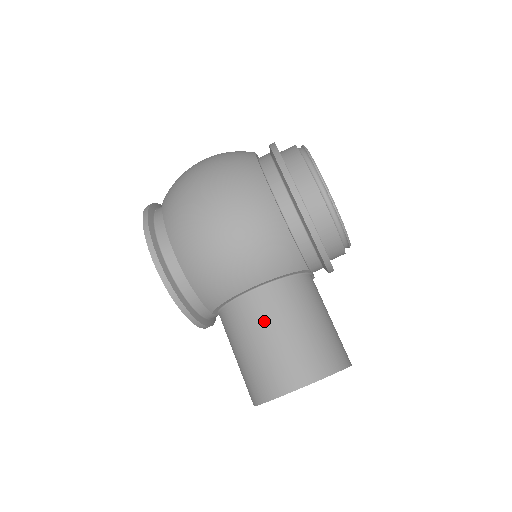
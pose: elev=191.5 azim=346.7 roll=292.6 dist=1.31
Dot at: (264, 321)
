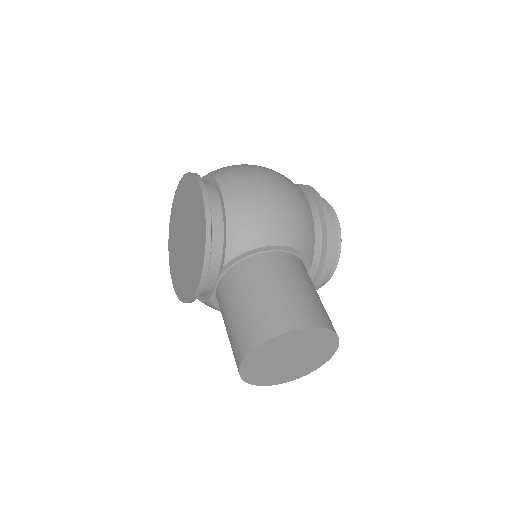
Dot at: (285, 273)
